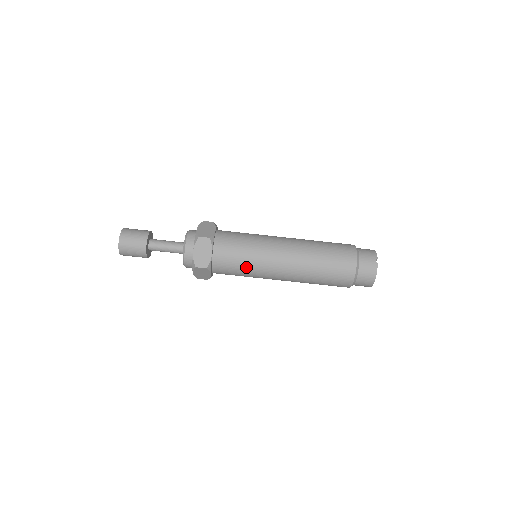
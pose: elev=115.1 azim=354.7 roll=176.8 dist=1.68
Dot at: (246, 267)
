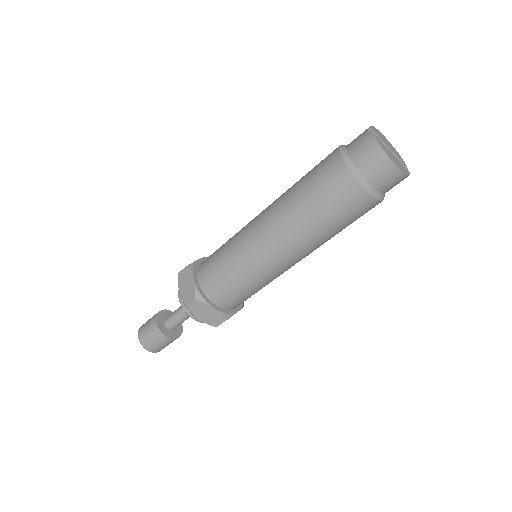
Dot at: (233, 269)
